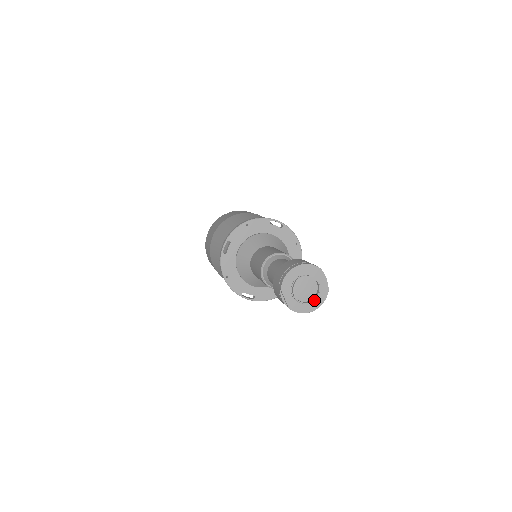
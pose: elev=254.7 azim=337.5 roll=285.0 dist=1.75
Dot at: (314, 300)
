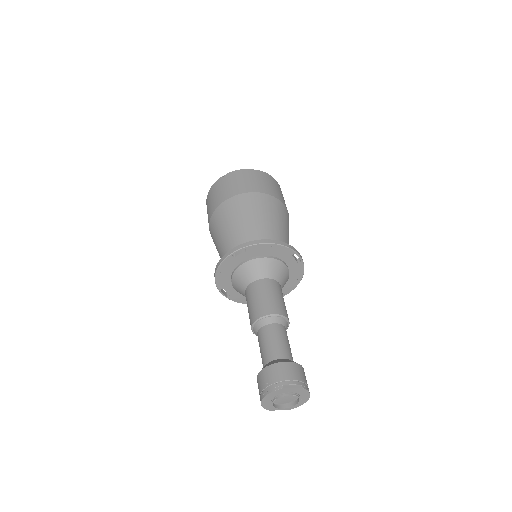
Dot at: (300, 398)
